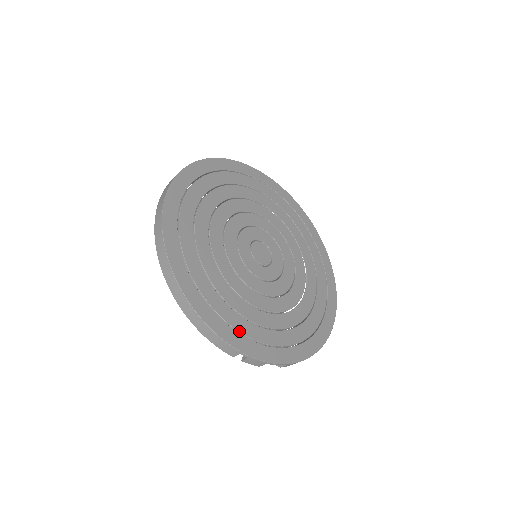
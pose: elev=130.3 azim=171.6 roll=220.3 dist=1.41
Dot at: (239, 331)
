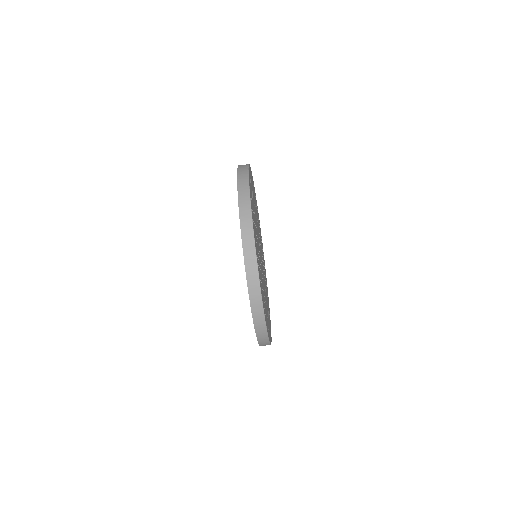
Dot at: occluded
